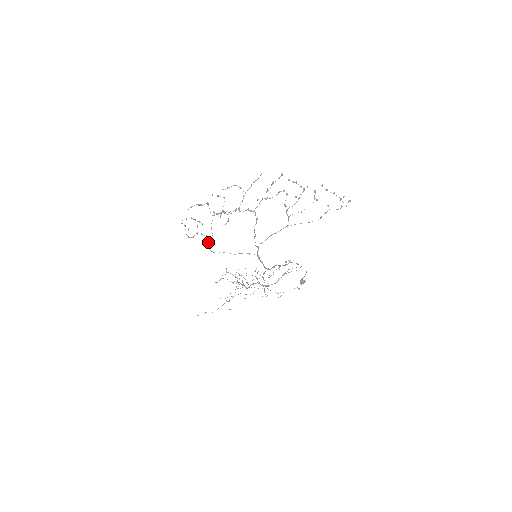
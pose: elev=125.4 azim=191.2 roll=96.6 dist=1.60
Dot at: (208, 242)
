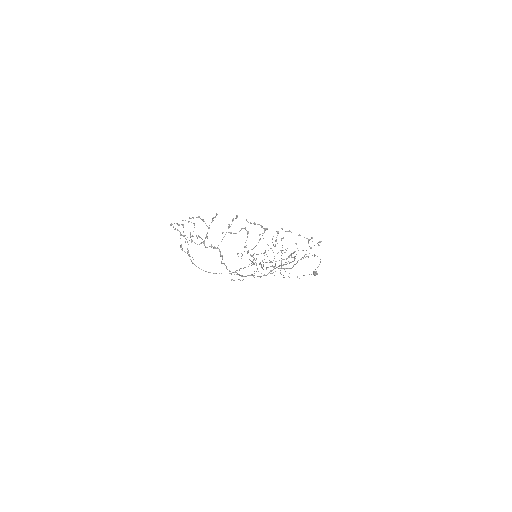
Dot at: (191, 260)
